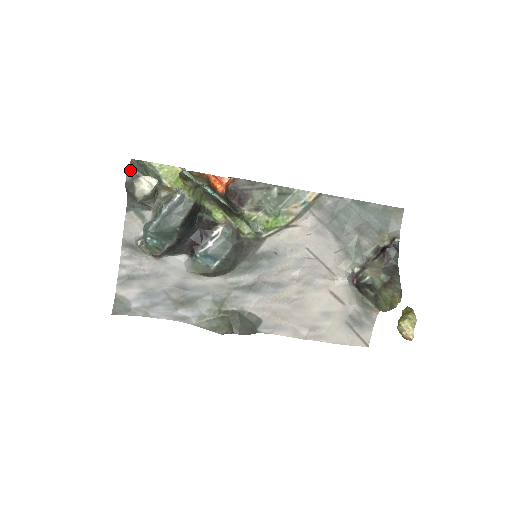
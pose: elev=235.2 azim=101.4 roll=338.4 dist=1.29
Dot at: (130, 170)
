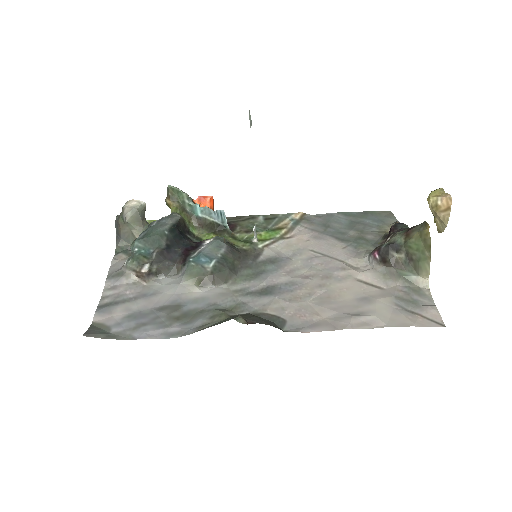
Dot at: occluded
